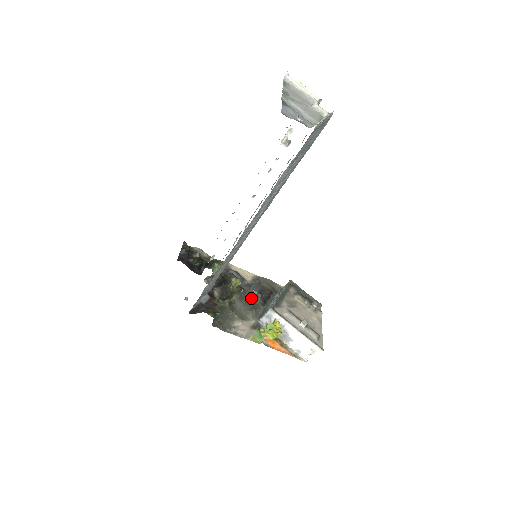
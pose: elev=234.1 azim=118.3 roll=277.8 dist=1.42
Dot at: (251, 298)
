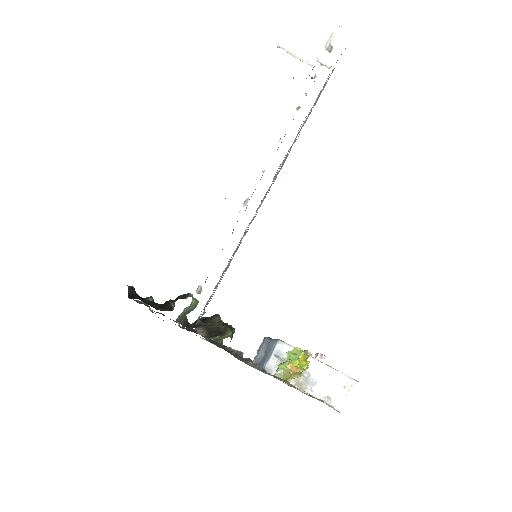
Dot at: occluded
